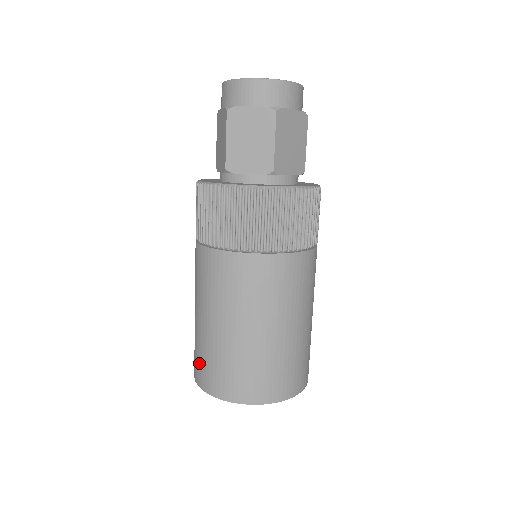
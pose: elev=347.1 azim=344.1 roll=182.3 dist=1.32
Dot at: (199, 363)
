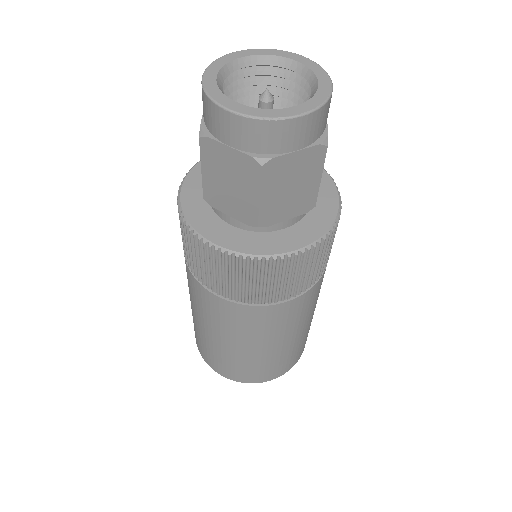
Dot at: (232, 370)
